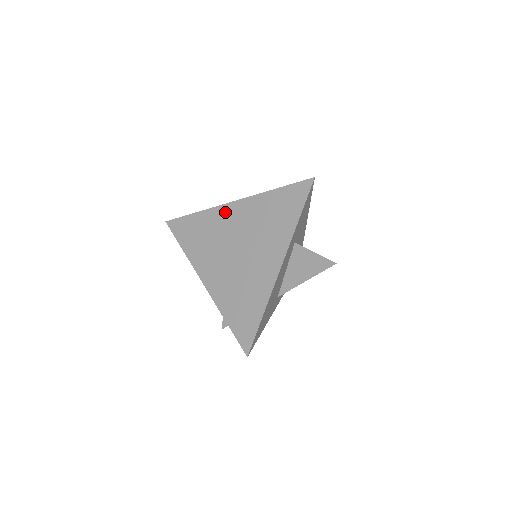
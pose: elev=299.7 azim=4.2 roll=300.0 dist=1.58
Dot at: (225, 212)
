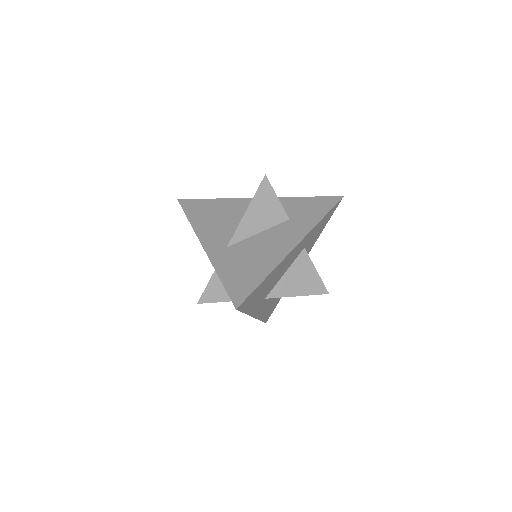
Dot at: (264, 180)
